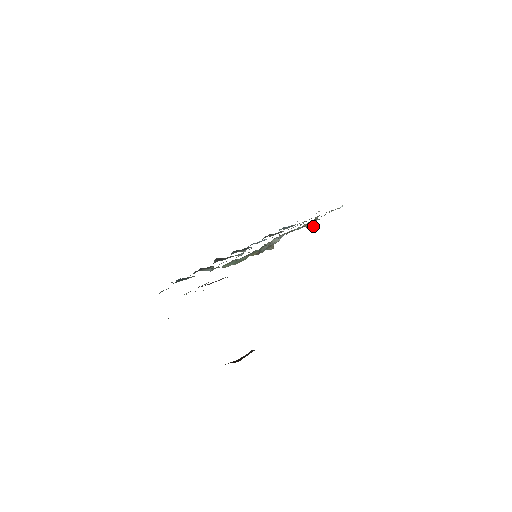
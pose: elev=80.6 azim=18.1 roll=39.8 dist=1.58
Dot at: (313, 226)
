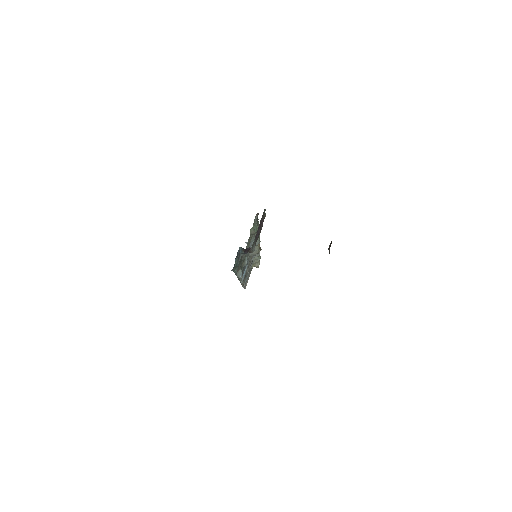
Dot at: (260, 256)
